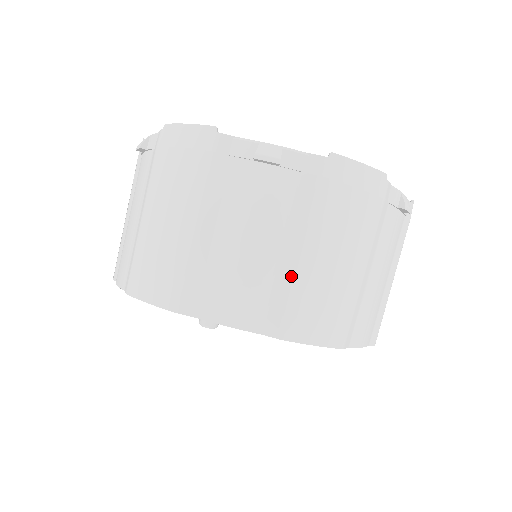
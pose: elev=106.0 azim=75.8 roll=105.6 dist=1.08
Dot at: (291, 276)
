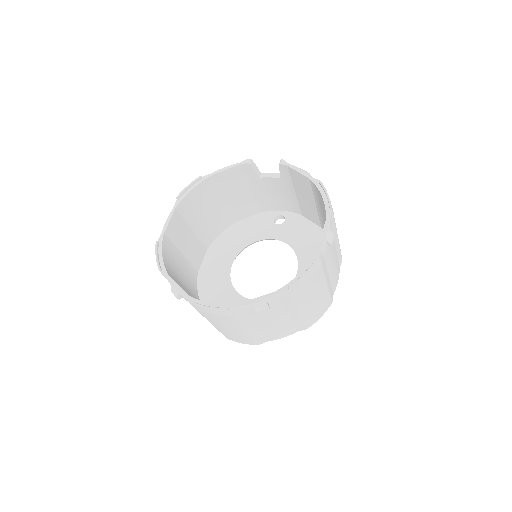
Dot at: (299, 318)
